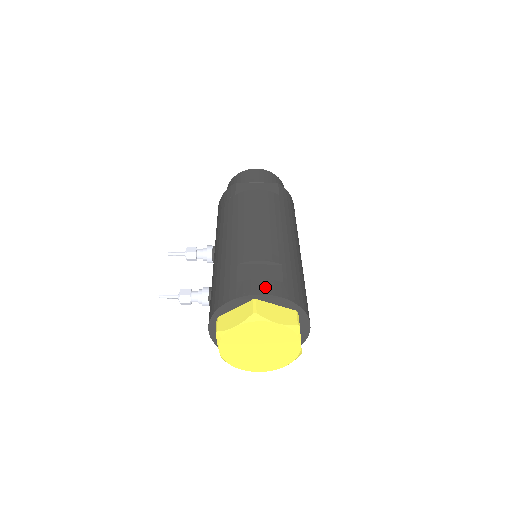
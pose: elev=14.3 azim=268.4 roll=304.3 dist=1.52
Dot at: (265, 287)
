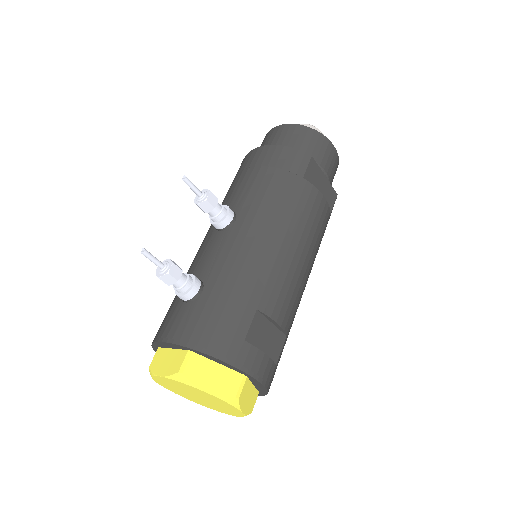
Dot at: (264, 370)
